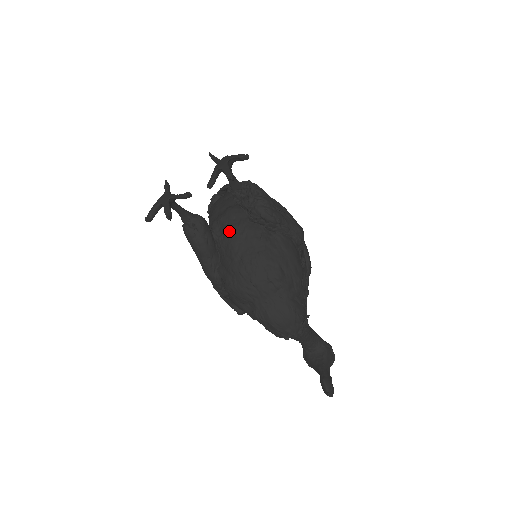
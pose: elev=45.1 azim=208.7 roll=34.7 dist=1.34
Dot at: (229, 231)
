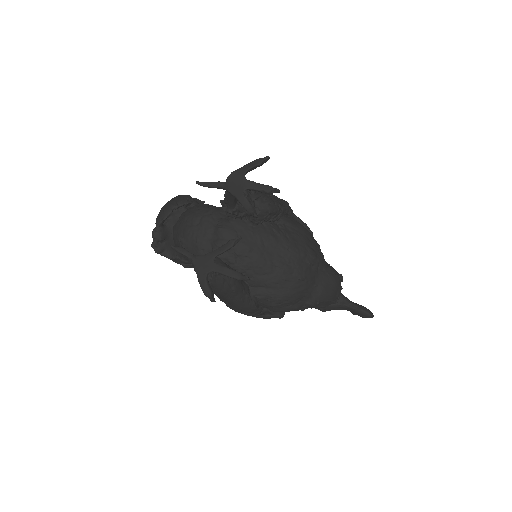
Dot at: (245, 250)
